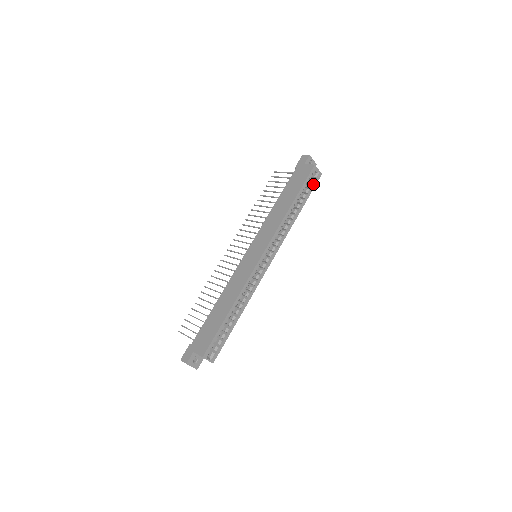
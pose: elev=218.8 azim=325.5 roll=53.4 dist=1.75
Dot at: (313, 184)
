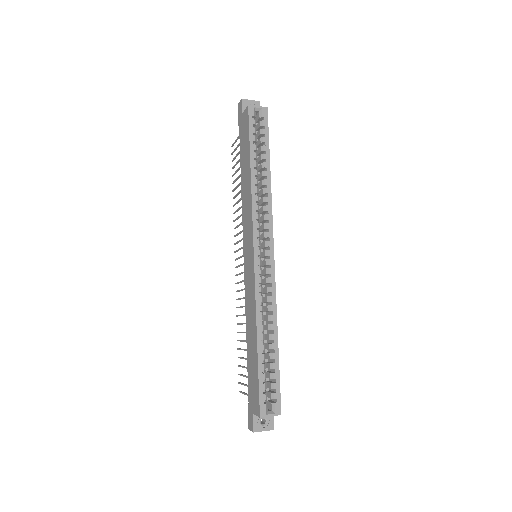
Dot at: (264, 127)
